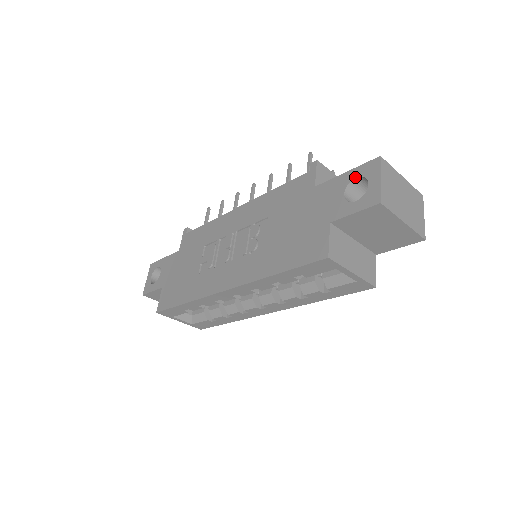
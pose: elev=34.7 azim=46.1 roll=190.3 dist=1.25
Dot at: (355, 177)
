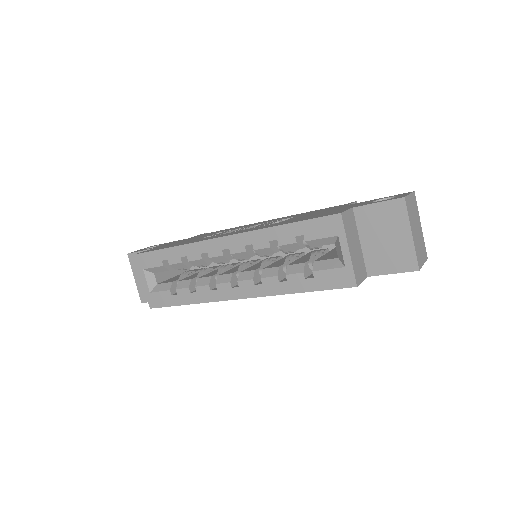
Dot at: (387, 197)
